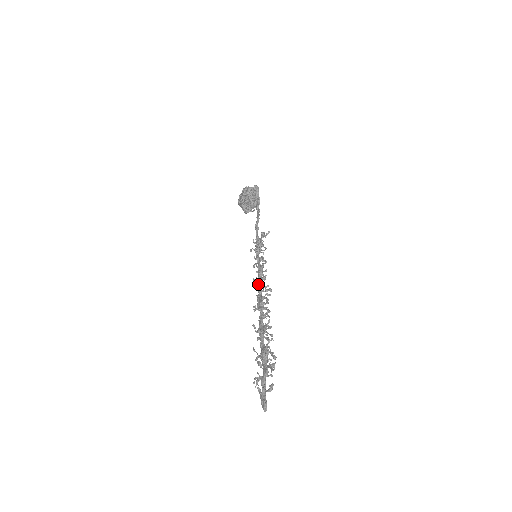
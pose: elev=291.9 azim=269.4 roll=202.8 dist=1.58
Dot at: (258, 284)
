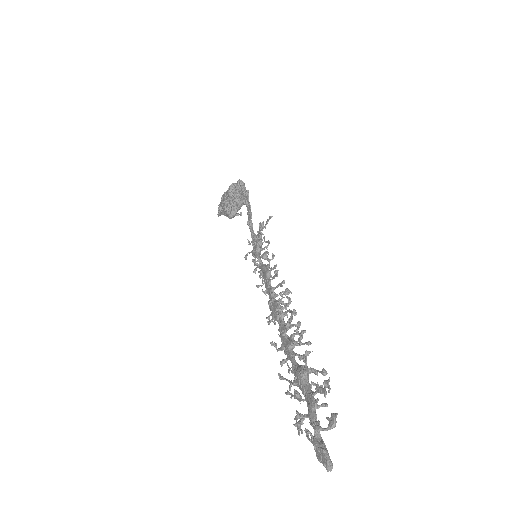
Dot at: (267, 288)
